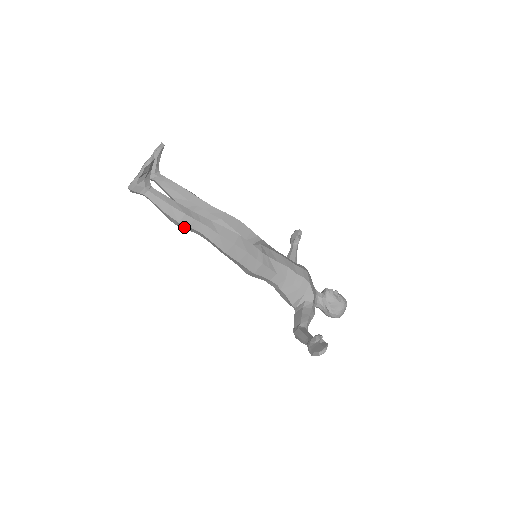
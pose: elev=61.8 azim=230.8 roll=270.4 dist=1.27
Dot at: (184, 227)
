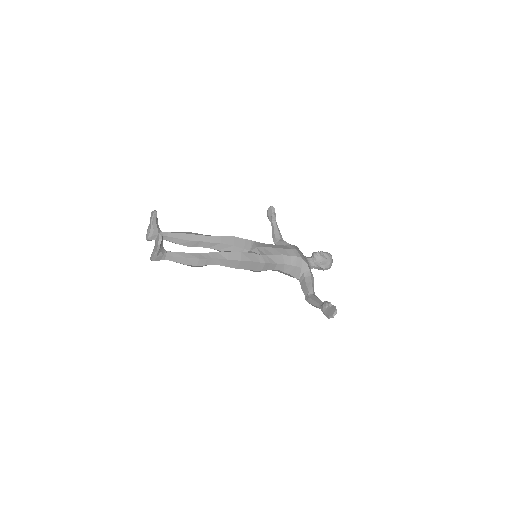
Dot at: (201, 266)
